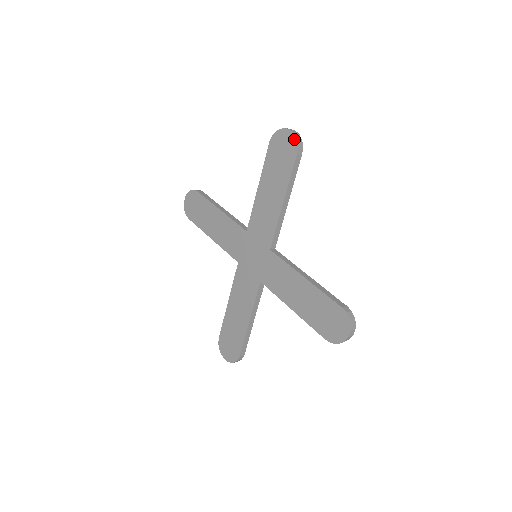
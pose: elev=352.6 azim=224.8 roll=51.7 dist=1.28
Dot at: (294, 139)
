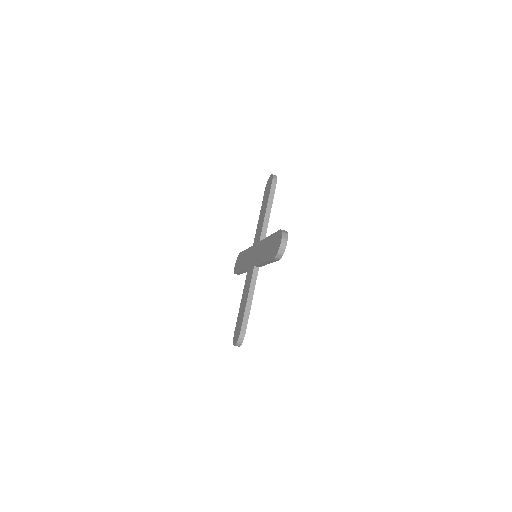
Dot at: (272, 176)
